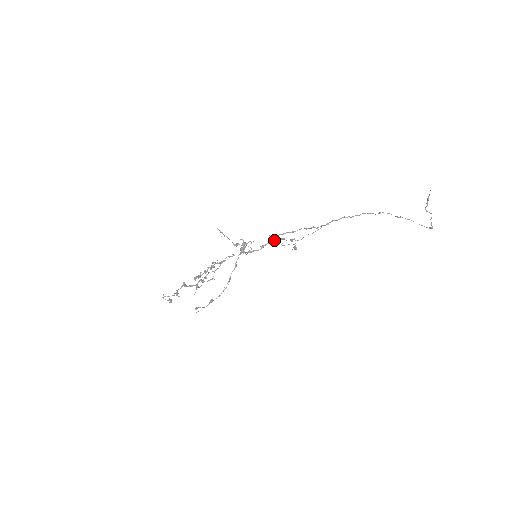
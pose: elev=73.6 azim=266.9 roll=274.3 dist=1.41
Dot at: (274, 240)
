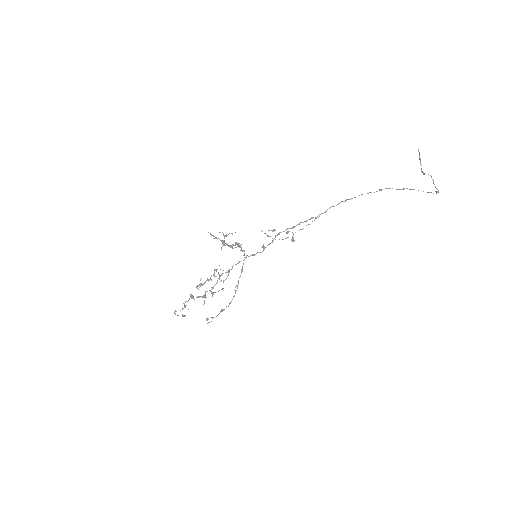
Dot at: (270, 236)
